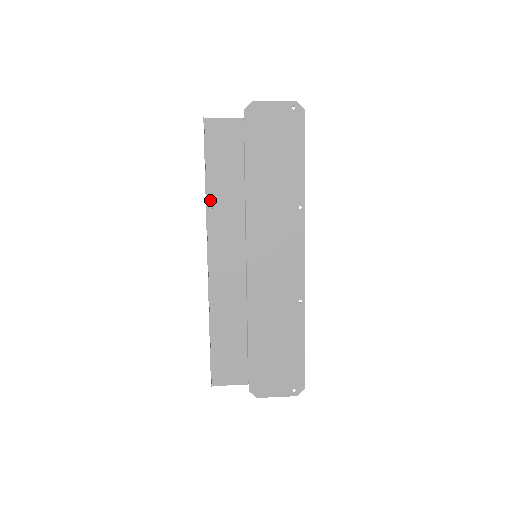
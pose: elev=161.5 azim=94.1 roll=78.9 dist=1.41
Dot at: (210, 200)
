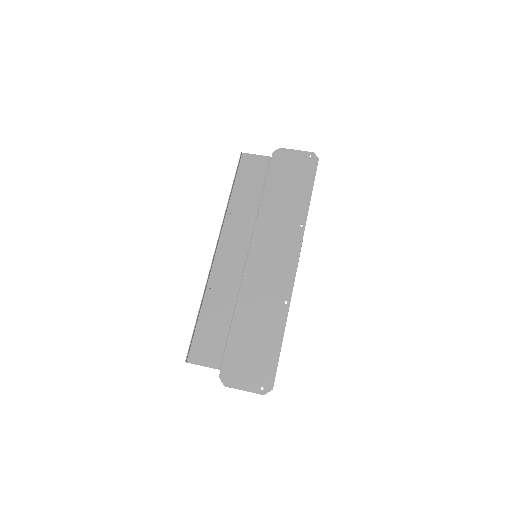
Dot at: (231, 207)
